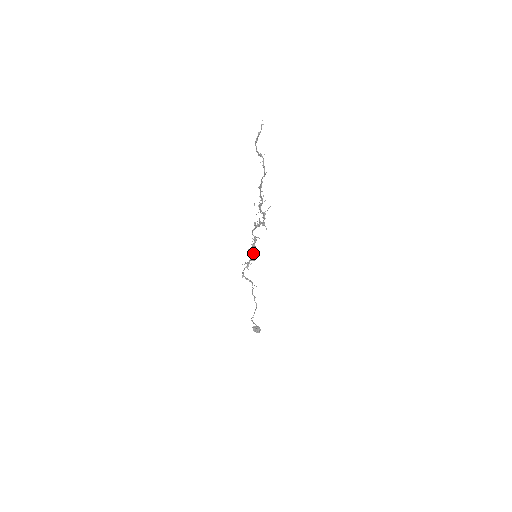
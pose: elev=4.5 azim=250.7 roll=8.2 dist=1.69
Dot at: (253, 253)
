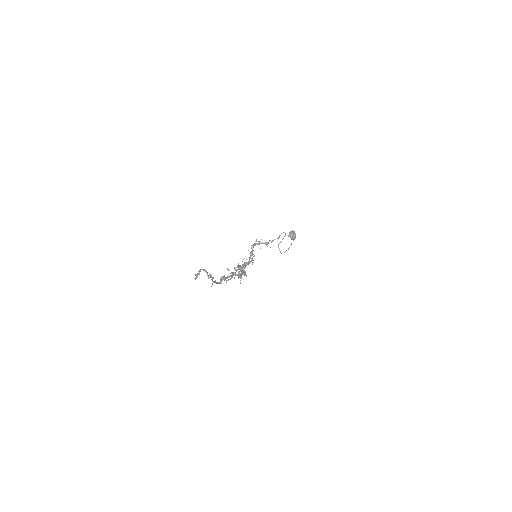
Dot at: occluded
